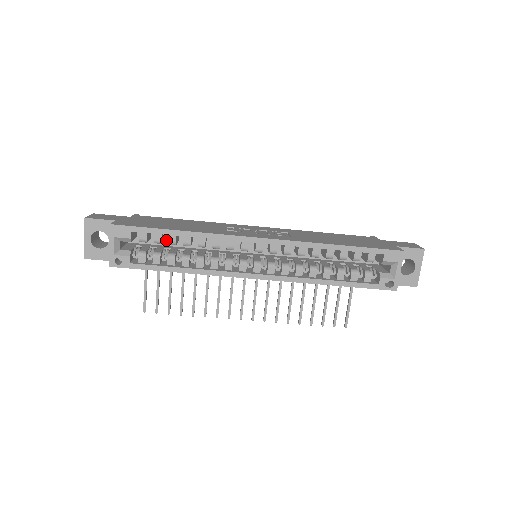
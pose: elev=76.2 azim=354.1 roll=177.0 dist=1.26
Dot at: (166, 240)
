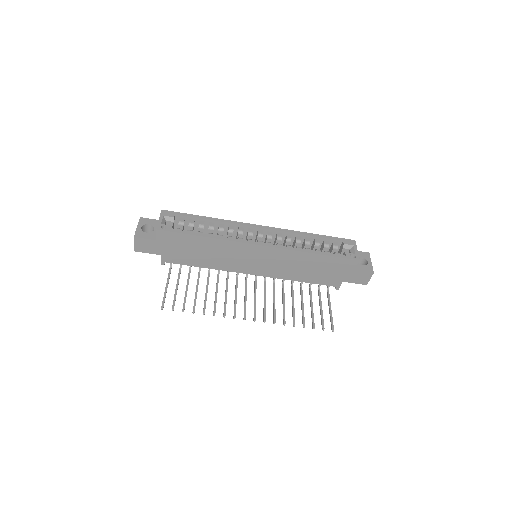
Dot at: occluded
